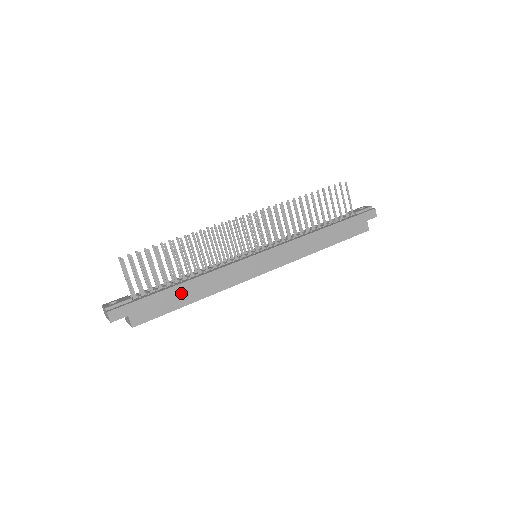
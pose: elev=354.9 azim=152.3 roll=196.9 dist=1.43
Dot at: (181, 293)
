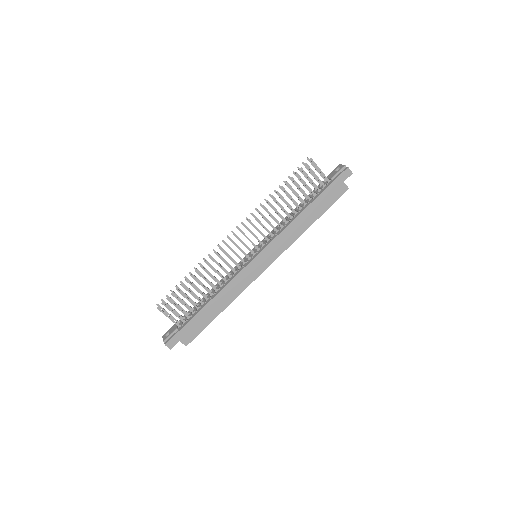
Dot at: (208, 312)
